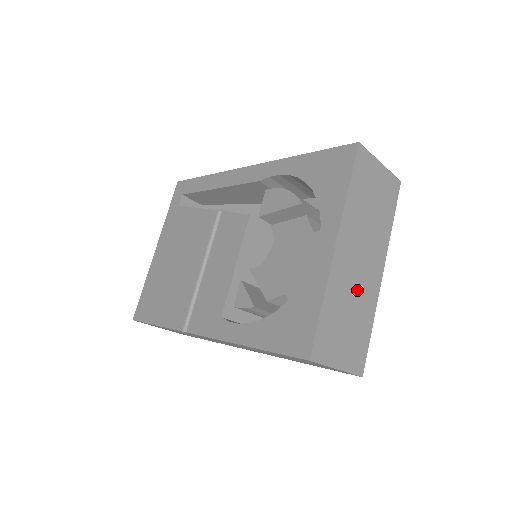
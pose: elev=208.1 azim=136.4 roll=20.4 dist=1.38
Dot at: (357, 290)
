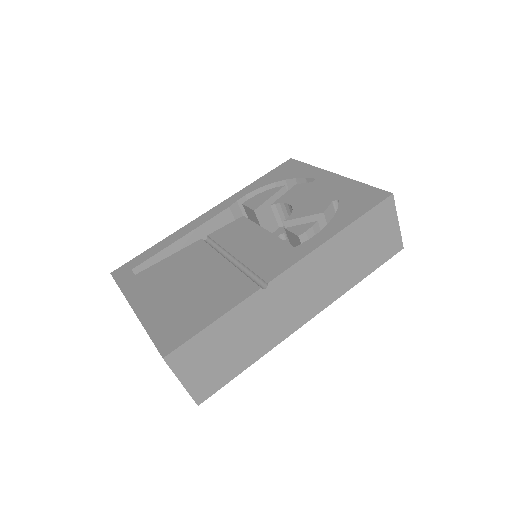
Dot at: occluded
